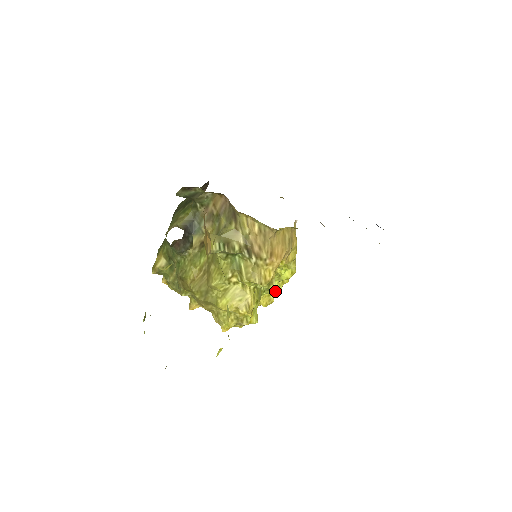
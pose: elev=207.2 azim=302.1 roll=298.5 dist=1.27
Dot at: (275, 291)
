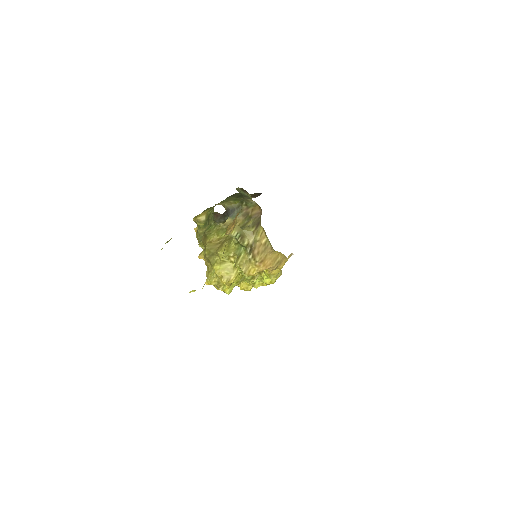
Dot at: (254, 285)
